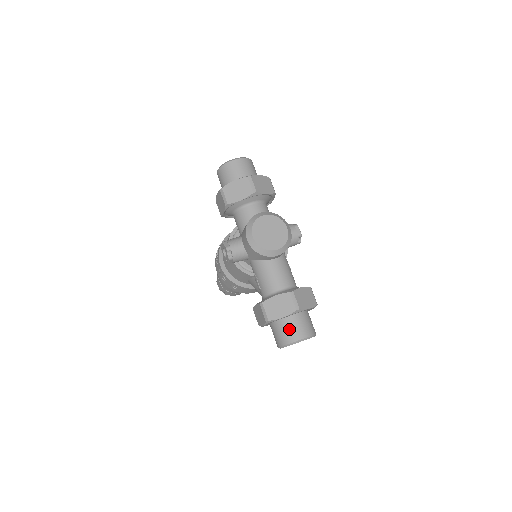
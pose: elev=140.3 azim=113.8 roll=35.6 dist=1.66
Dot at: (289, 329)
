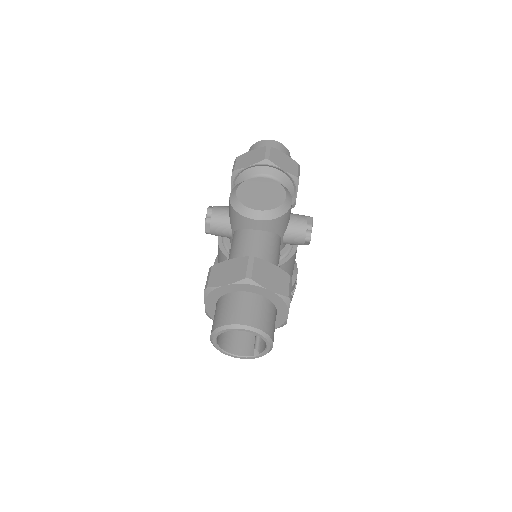
Dot at: (229, 307)
